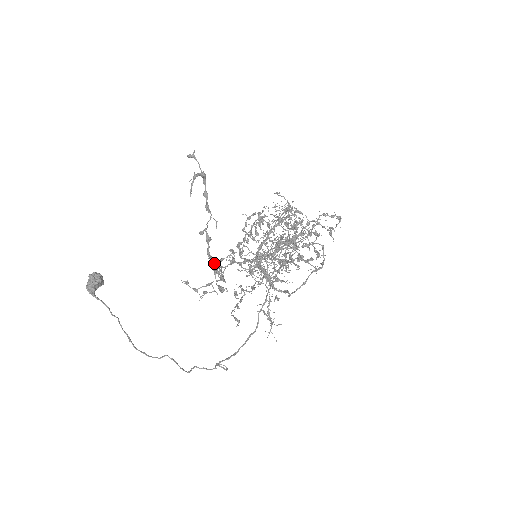
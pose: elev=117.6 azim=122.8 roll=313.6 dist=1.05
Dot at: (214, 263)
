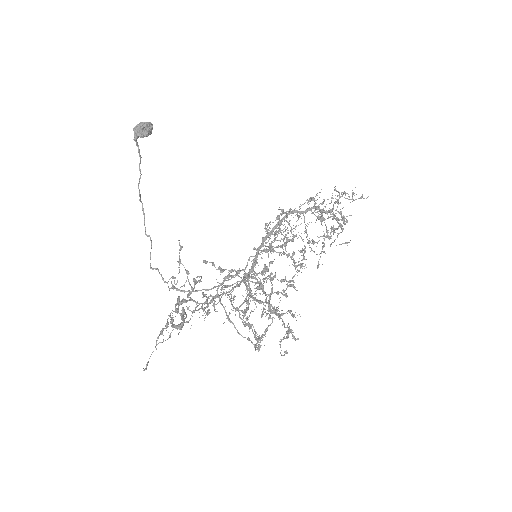
Dot at: (183, 298)
